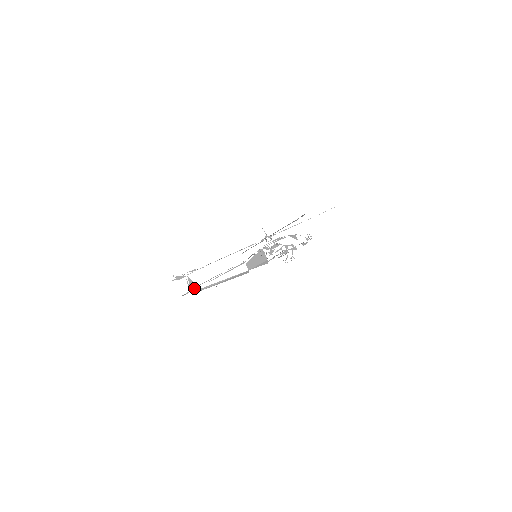
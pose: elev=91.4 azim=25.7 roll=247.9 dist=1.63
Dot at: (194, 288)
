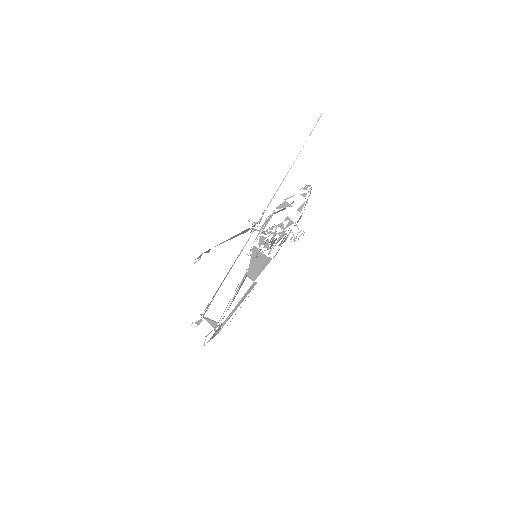
Dot at: (216, 327)
